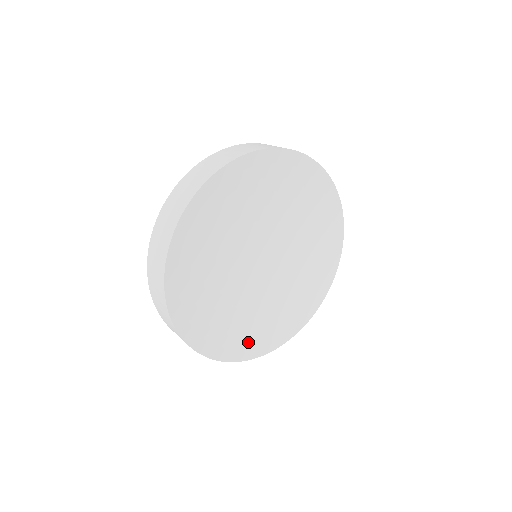
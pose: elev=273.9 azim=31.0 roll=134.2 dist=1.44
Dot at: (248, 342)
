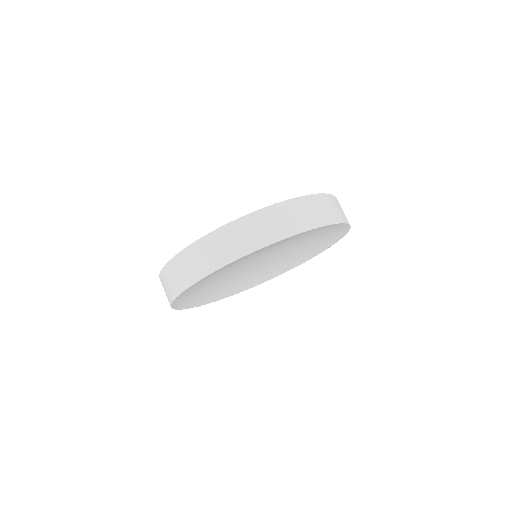
Dot at: (197, 300)
